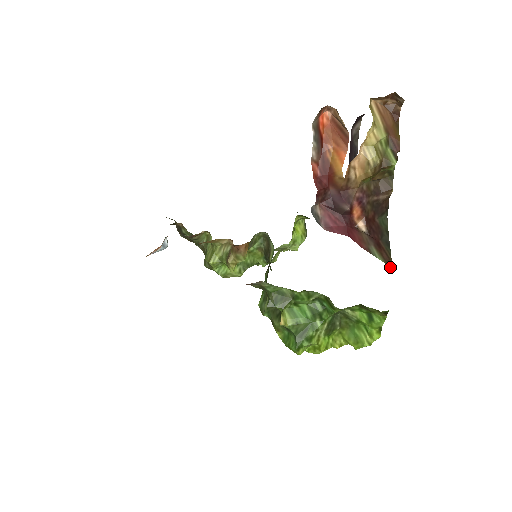
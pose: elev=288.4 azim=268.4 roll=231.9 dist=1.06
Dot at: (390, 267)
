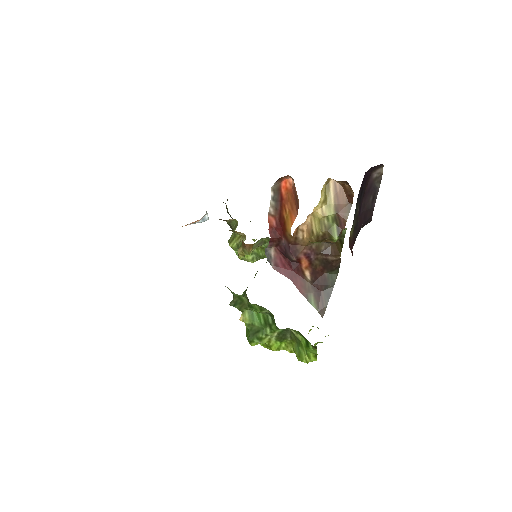
Dot at: (321, 315)
